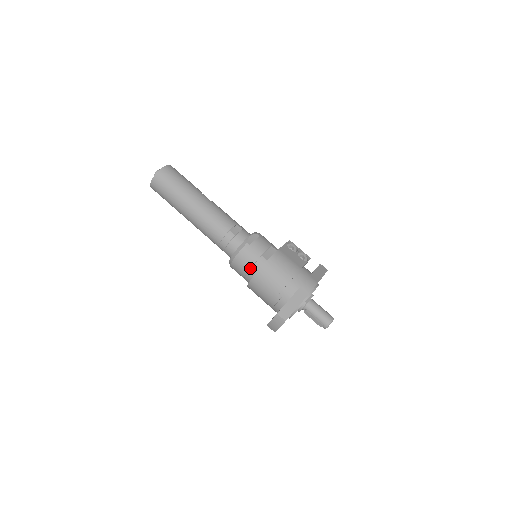
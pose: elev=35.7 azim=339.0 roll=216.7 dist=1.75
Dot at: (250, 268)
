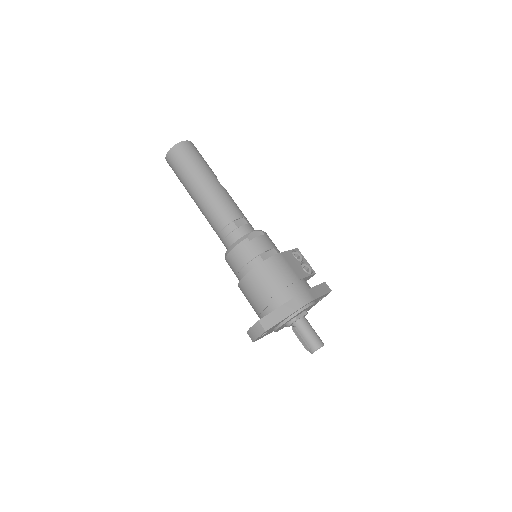
Dot at: (244, 265)
